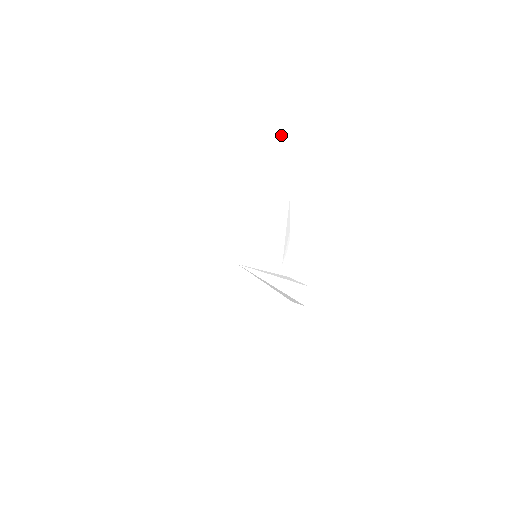
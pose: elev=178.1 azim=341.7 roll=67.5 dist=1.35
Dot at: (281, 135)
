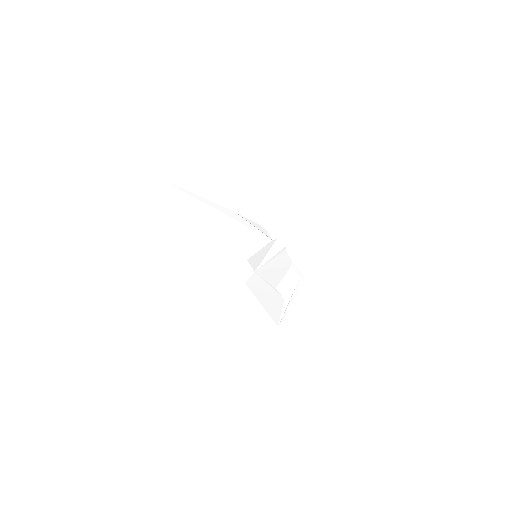
Dot at: (194, 201)
